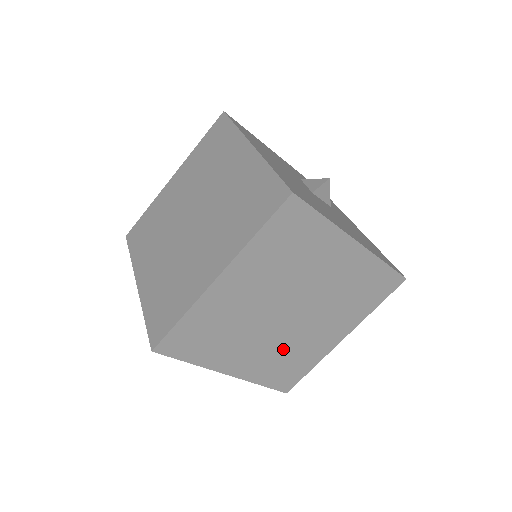
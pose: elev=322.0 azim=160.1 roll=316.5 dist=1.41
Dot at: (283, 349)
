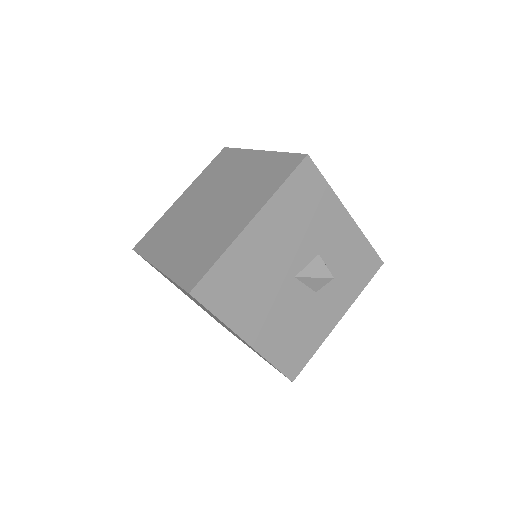
Dot at: occluded
